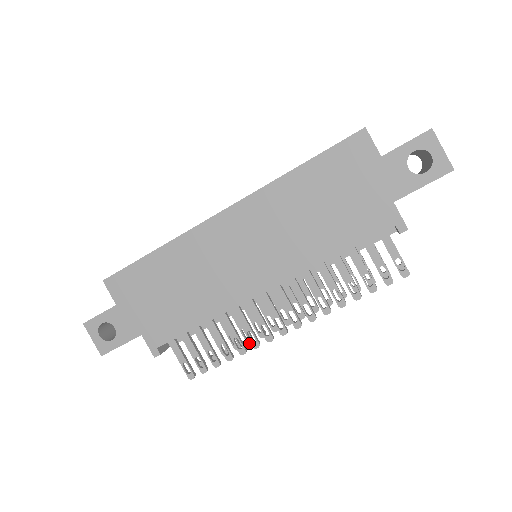
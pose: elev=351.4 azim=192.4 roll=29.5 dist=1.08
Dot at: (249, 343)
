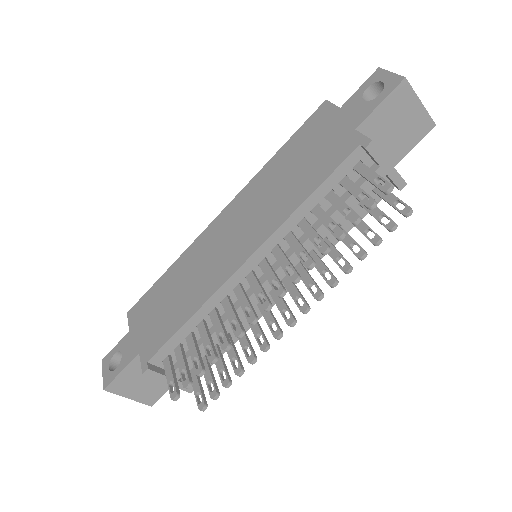
Dot at: (250, 361)
